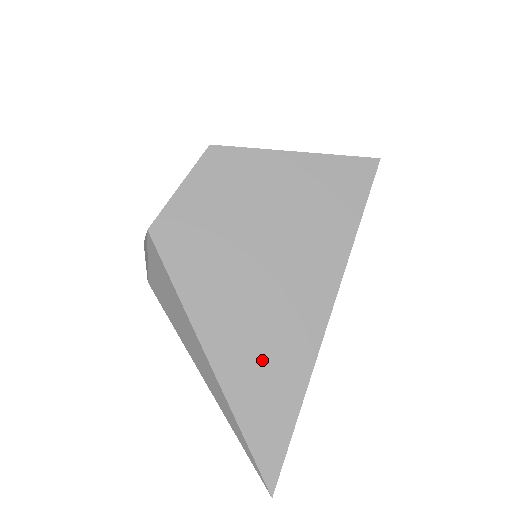
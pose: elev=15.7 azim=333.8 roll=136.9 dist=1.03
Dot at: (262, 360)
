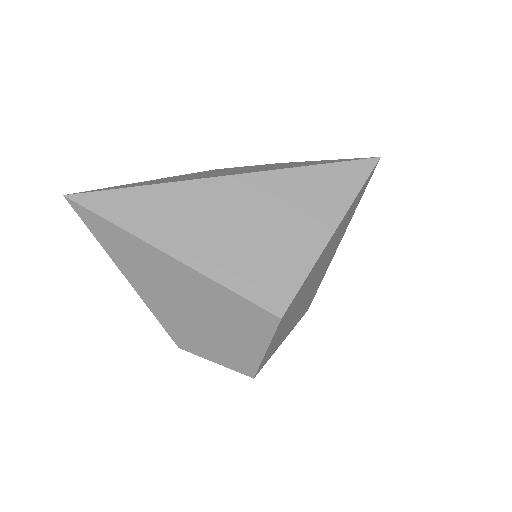
Dot at: occluded
